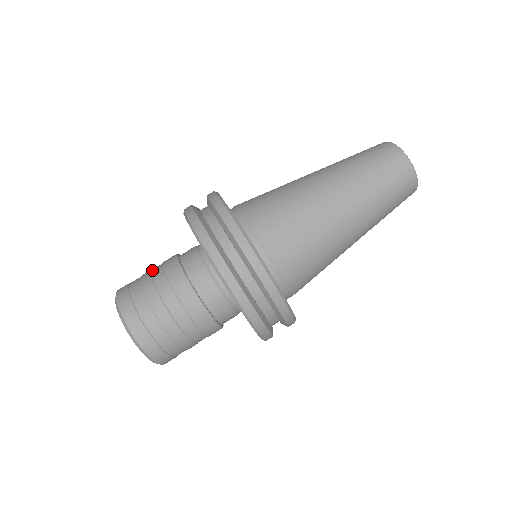
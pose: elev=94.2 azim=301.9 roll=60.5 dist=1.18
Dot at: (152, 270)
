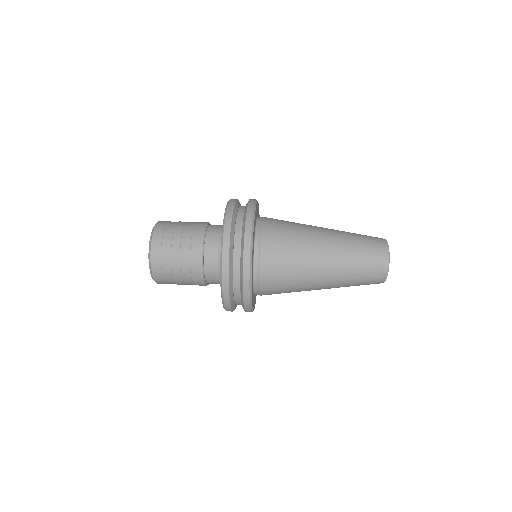
Dot at: occluded
